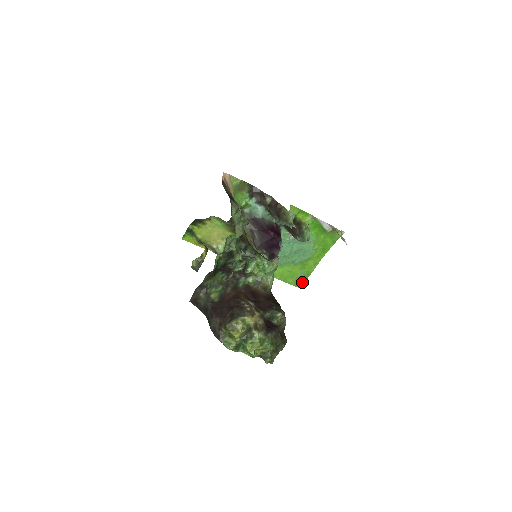
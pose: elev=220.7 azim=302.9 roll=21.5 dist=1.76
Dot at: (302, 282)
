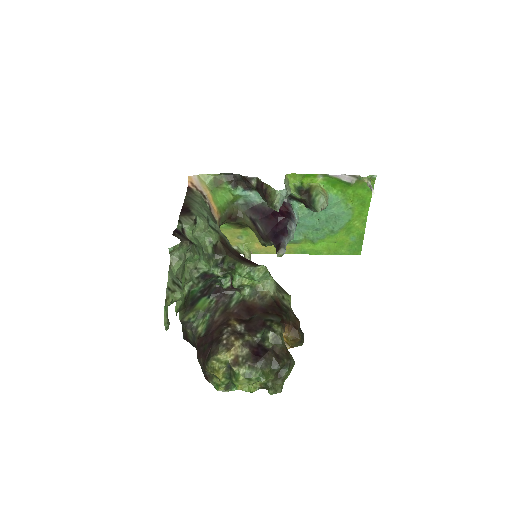
Dot at: (358, 247)
